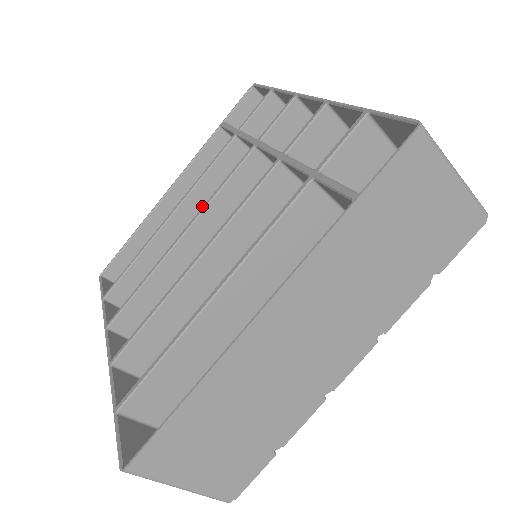
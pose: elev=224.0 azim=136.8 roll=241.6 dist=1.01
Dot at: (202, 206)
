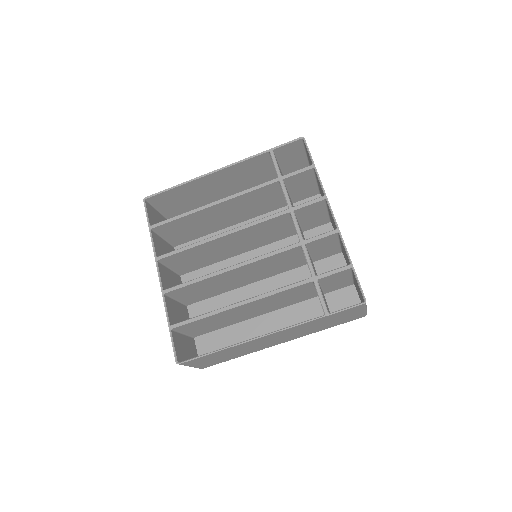
Dot at: (236, 203)
